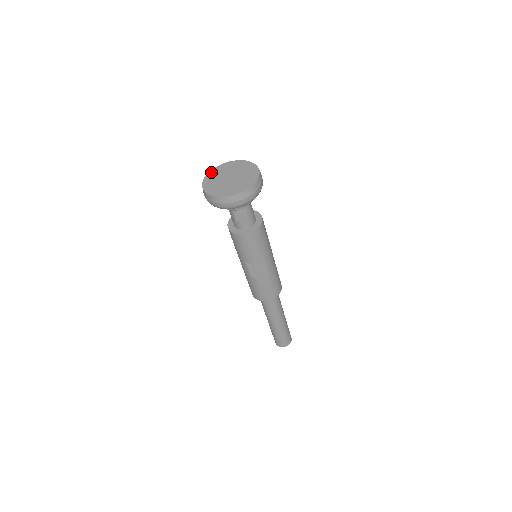
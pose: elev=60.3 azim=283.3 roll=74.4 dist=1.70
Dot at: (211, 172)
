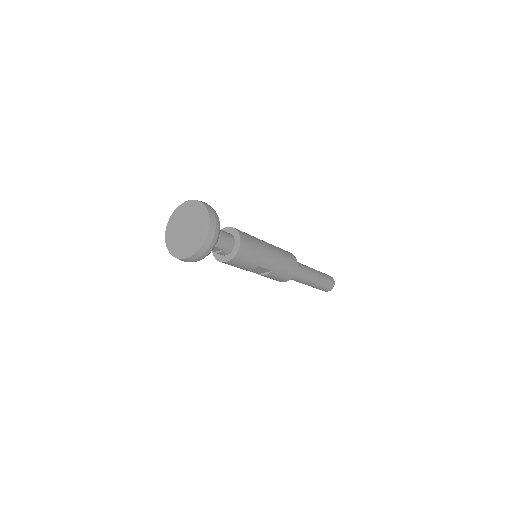
Dot at: (172, 217)
